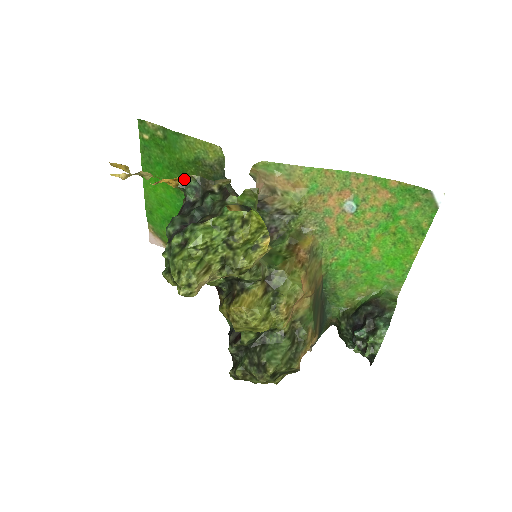
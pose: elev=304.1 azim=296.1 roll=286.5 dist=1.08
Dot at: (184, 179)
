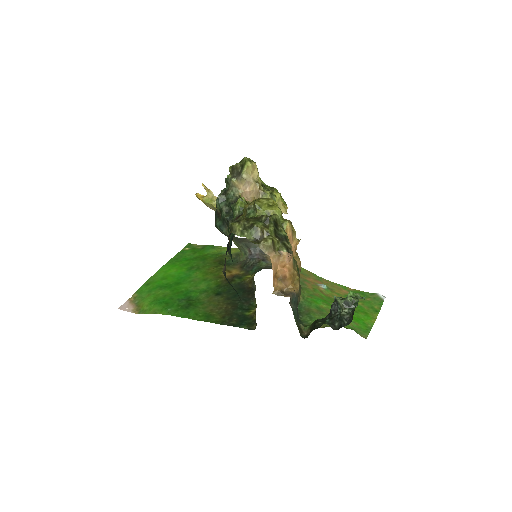
Dot at: occluded
